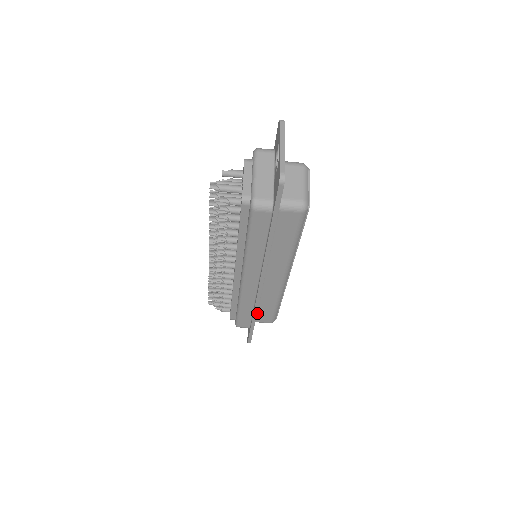
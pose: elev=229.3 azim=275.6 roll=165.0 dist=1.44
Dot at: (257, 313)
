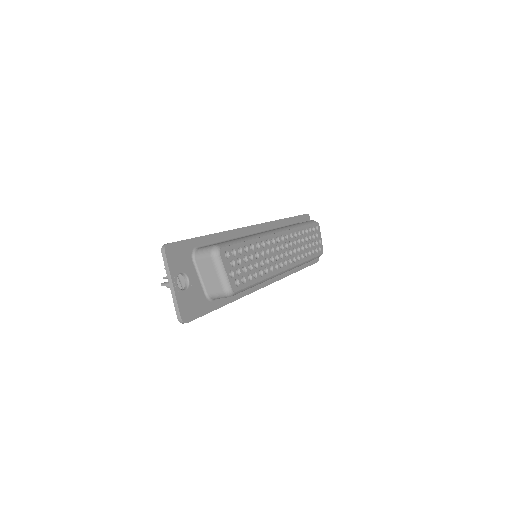
Dot at: occluded
